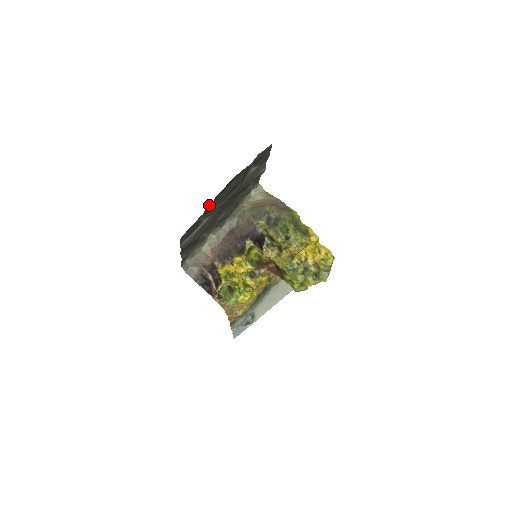
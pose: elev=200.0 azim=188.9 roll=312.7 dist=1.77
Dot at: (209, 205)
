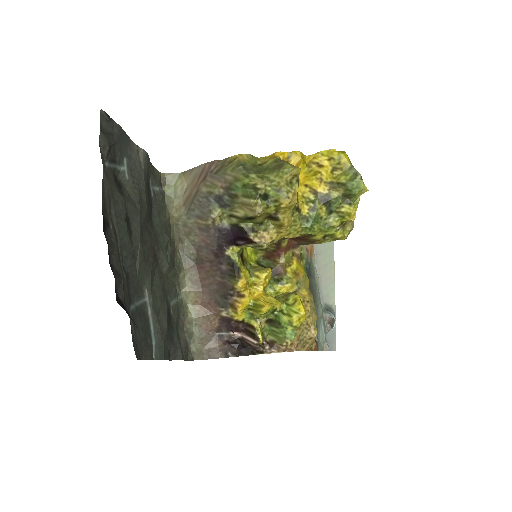
Dot at: (116, 285)
